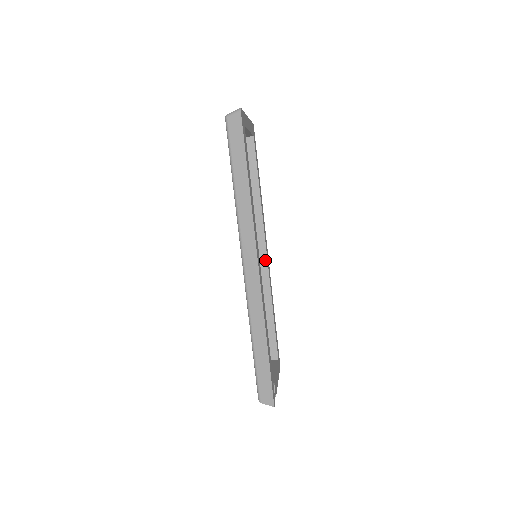
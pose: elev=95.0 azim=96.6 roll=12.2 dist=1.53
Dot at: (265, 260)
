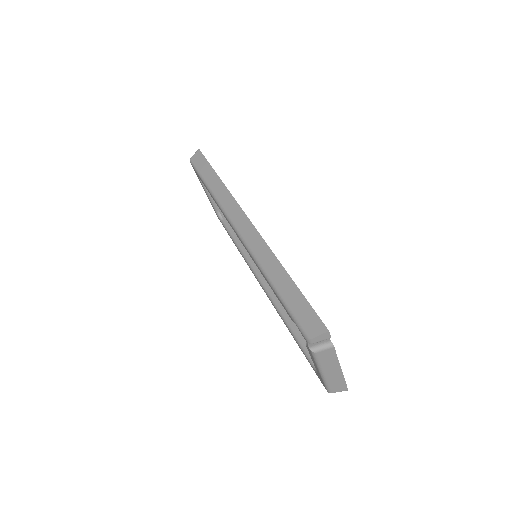
Dot at: occluded
